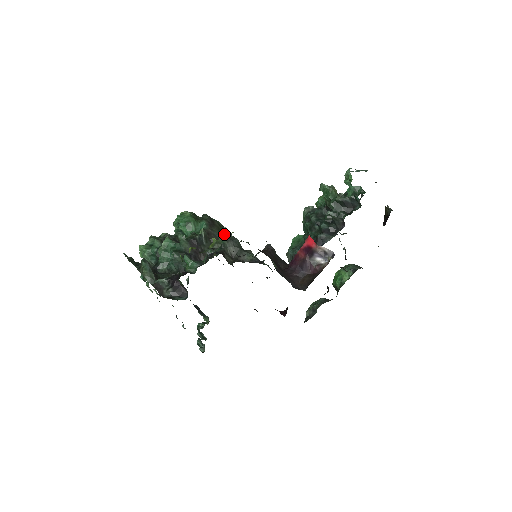
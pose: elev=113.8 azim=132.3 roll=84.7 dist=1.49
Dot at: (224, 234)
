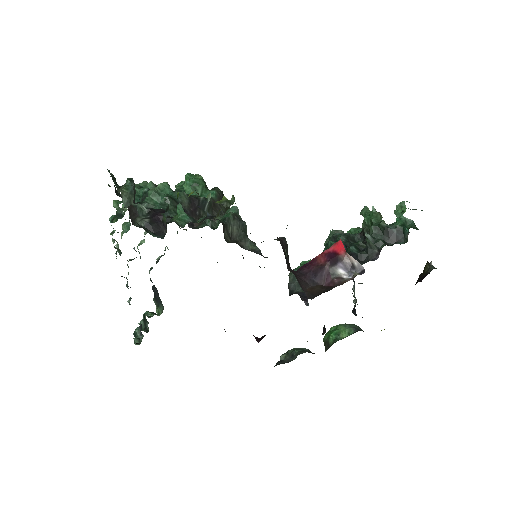
Dot at: occluded
